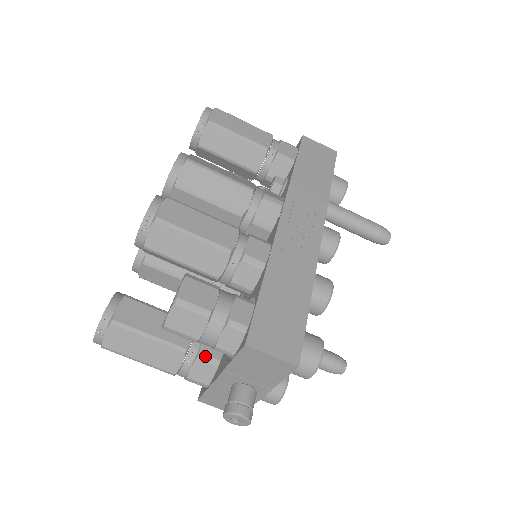
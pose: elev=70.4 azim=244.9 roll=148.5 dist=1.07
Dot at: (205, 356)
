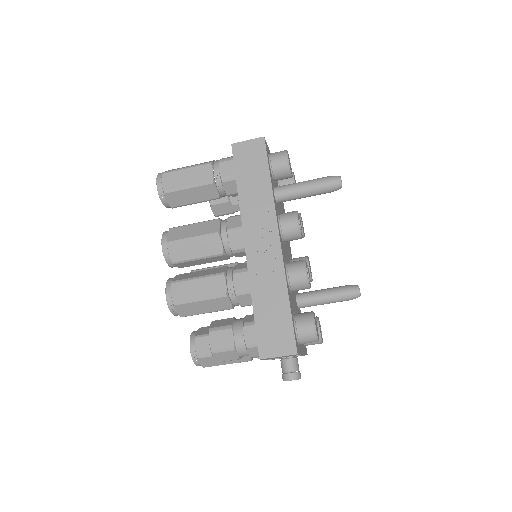
Dot at: occluded
